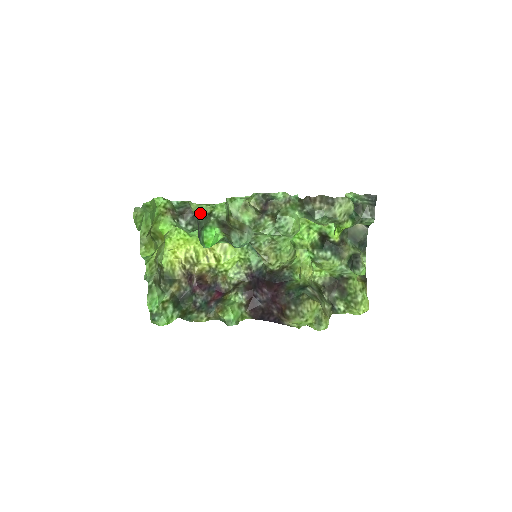
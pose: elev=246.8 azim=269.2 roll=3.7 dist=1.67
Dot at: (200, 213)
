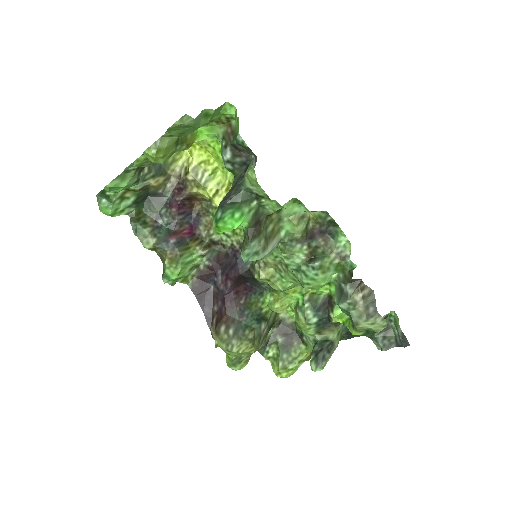
Dot at: (250, 186)
